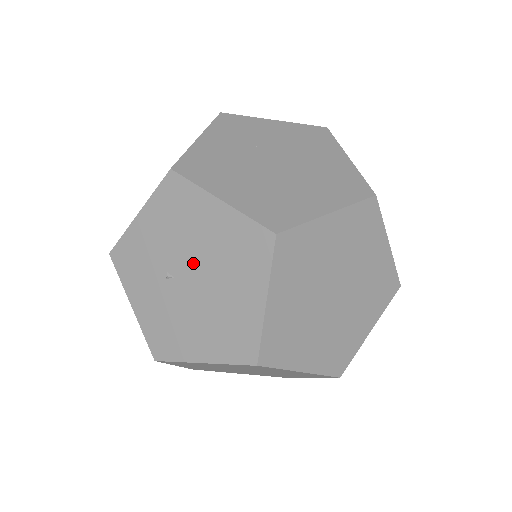
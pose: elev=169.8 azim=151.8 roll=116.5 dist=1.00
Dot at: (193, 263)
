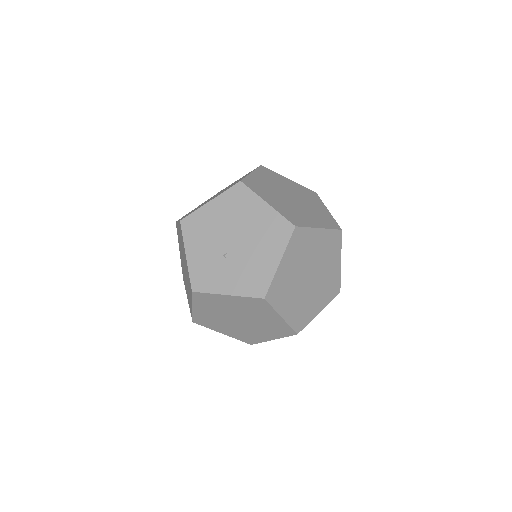
Dot at: (228, 235)
